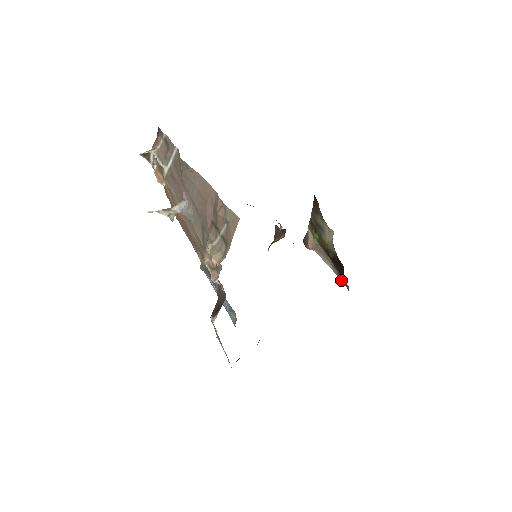
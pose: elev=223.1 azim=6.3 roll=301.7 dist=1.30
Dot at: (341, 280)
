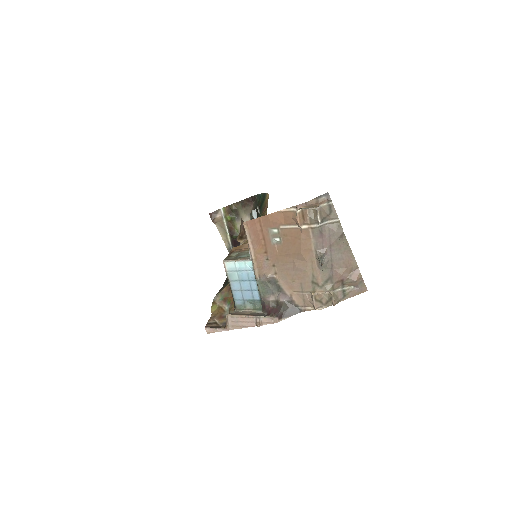
Dot at: occluded
